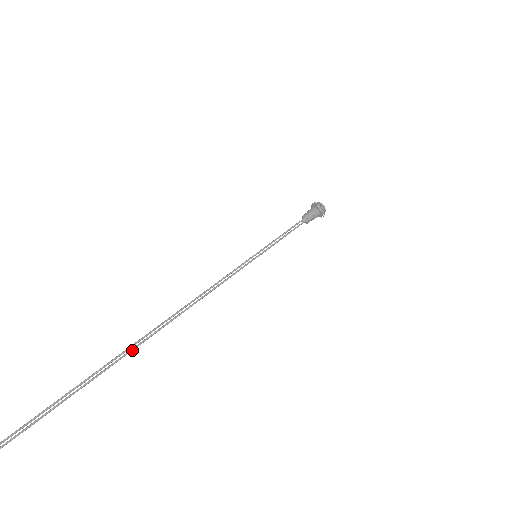
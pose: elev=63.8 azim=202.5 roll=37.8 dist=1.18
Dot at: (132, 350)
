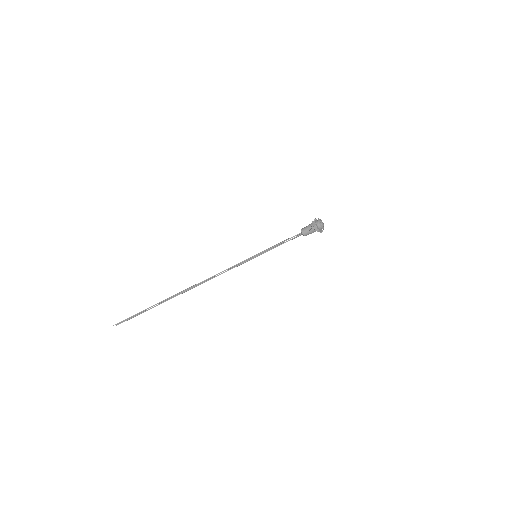
Dot at: occluded
